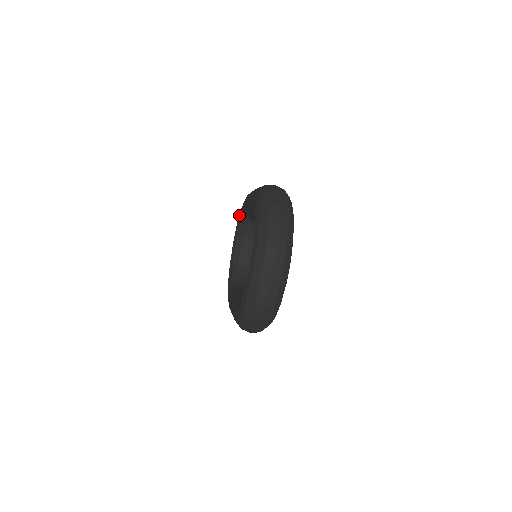
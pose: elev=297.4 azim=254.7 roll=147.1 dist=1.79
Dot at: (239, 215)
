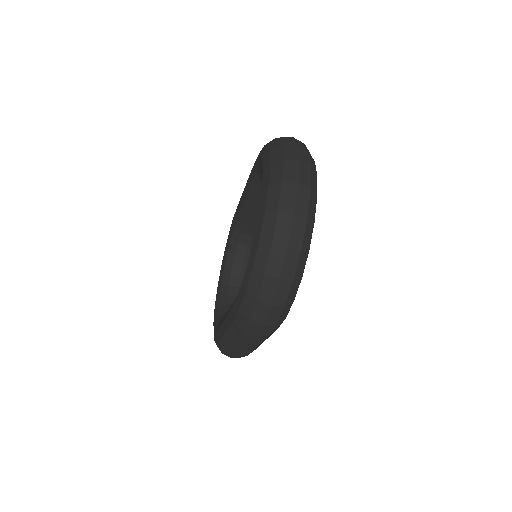
Dot at: occluded
